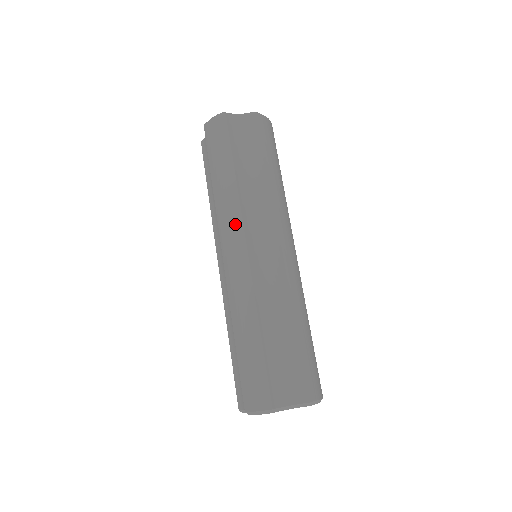
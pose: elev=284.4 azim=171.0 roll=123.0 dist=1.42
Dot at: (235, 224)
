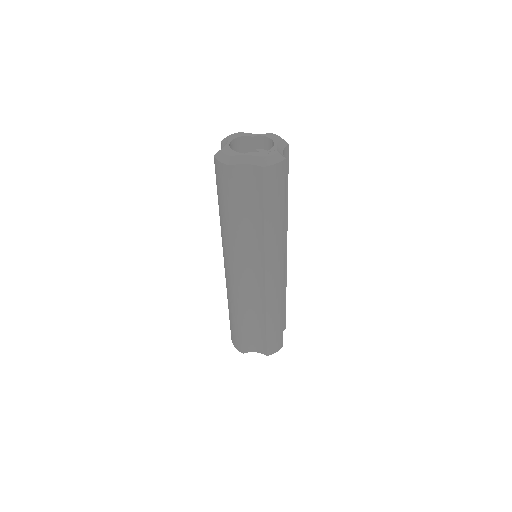
Dot at: (231, 256)
